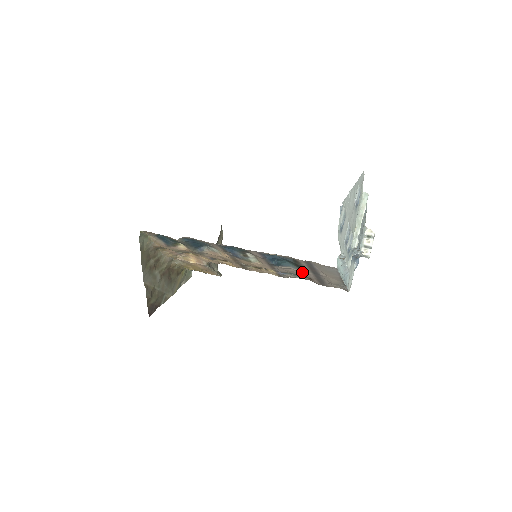
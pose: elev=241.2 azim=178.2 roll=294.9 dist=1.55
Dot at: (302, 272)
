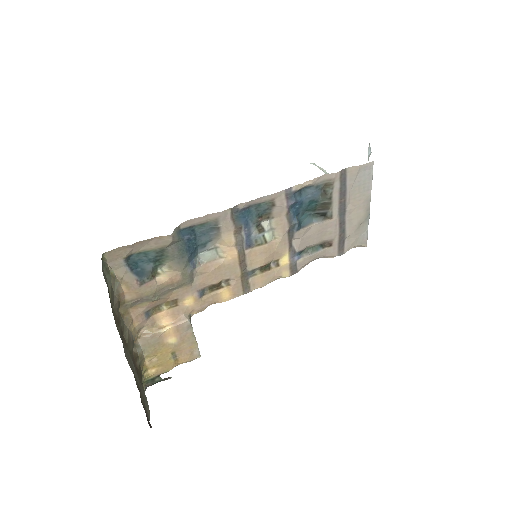
Dot at: (326, 224)
